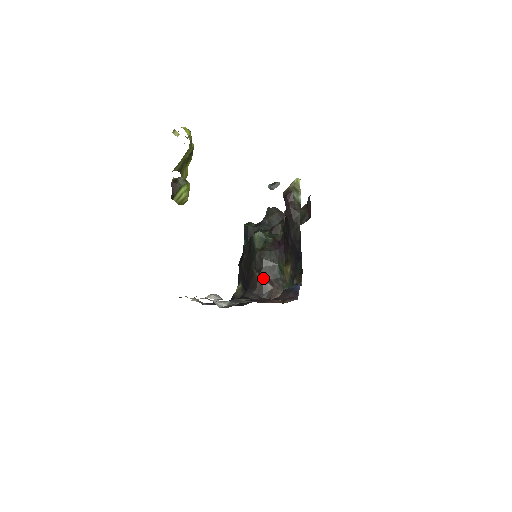
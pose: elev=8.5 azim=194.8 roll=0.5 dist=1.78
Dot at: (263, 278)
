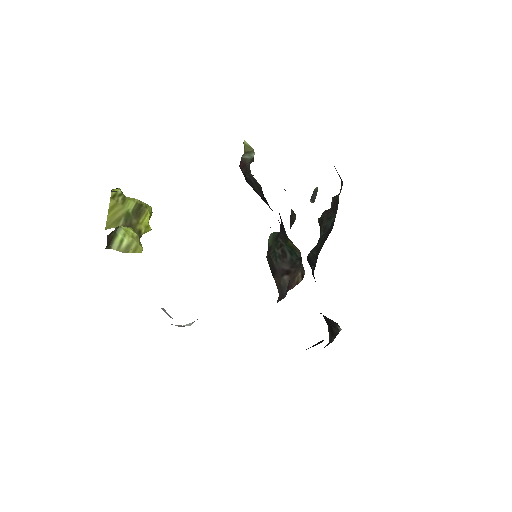
Dot at: (278, 275)
